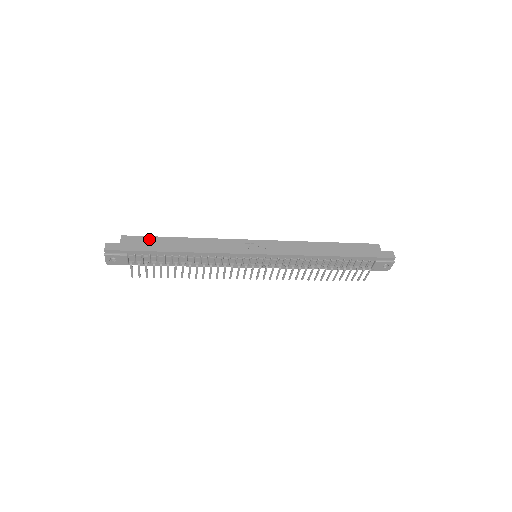
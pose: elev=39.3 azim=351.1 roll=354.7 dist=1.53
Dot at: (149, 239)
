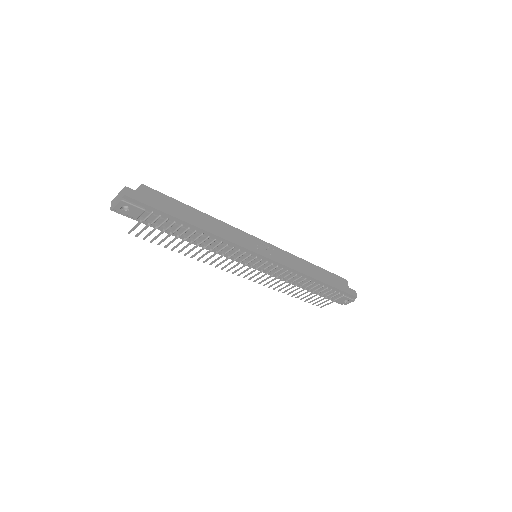
Dot at: (170, 200)
